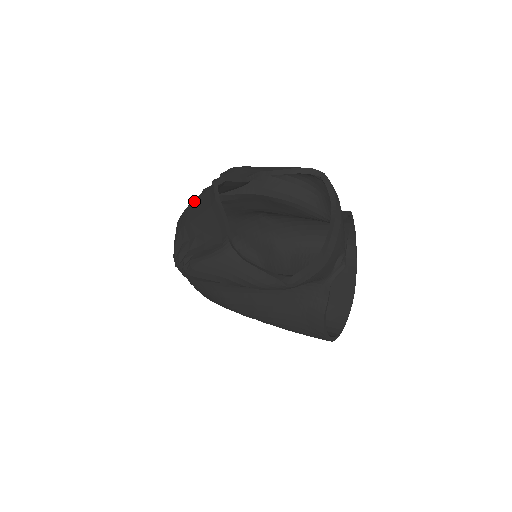
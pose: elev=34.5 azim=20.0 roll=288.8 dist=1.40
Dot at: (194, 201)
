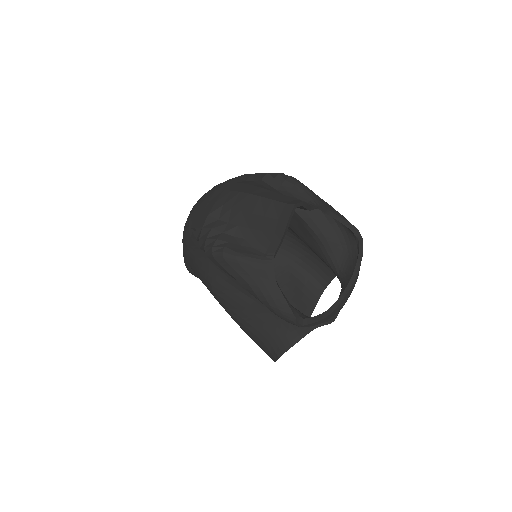
Dot at: (258, 196)
